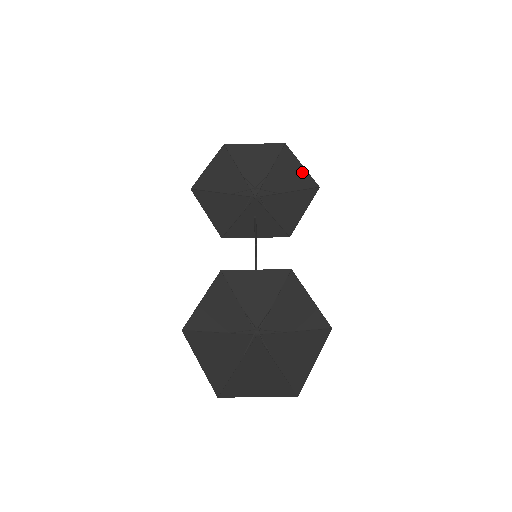
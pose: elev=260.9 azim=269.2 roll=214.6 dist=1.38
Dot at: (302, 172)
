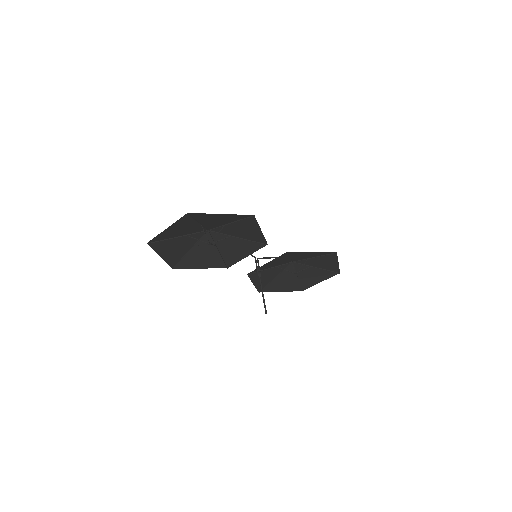
Dot at: (228, 216)
